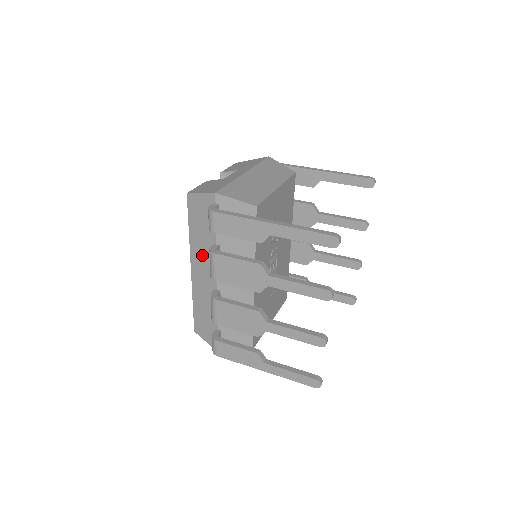
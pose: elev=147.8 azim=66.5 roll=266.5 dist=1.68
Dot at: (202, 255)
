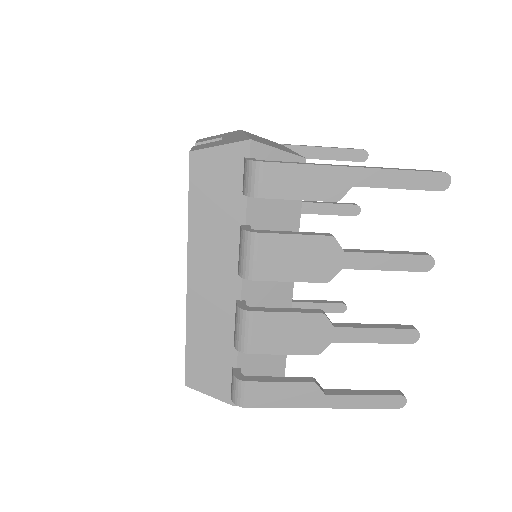
Dot at: (213, 250)
